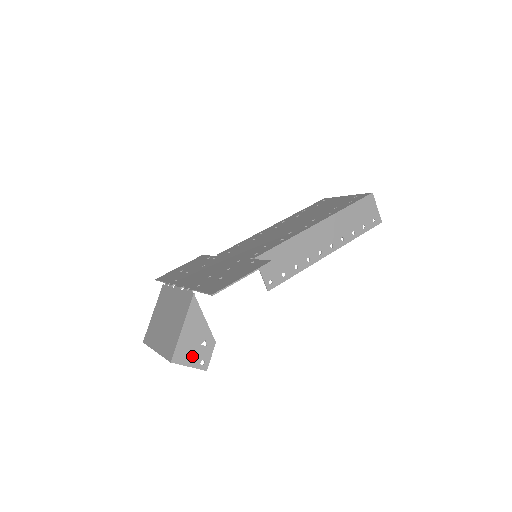
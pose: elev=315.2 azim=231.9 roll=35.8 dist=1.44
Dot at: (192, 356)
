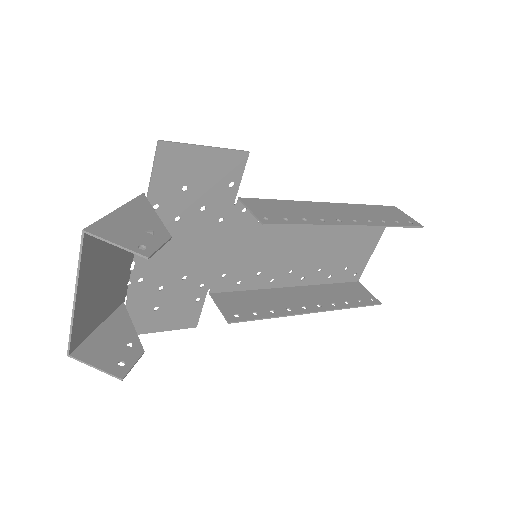
Dot at: (124, 236)
